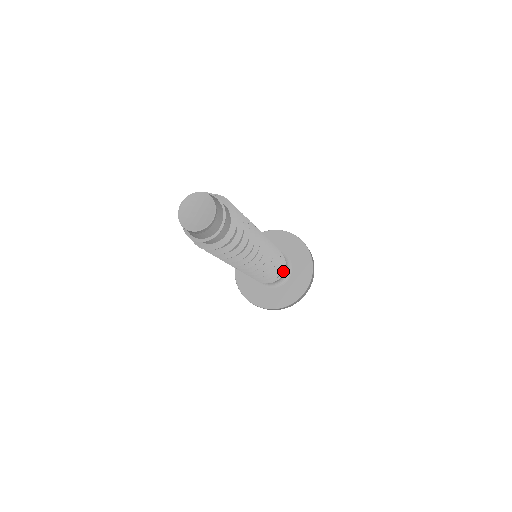
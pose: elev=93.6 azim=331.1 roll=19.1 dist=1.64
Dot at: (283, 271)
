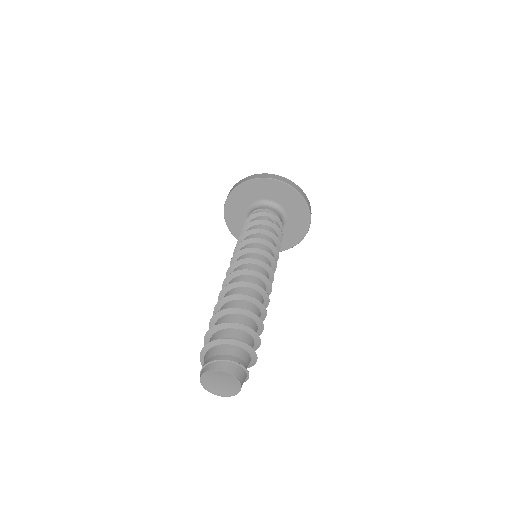
Dot at: (281, 230)
